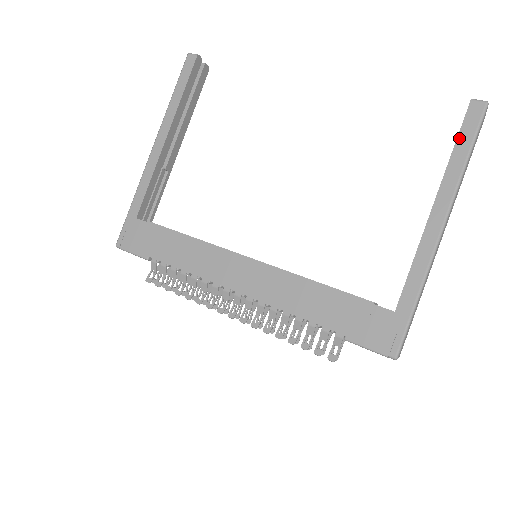
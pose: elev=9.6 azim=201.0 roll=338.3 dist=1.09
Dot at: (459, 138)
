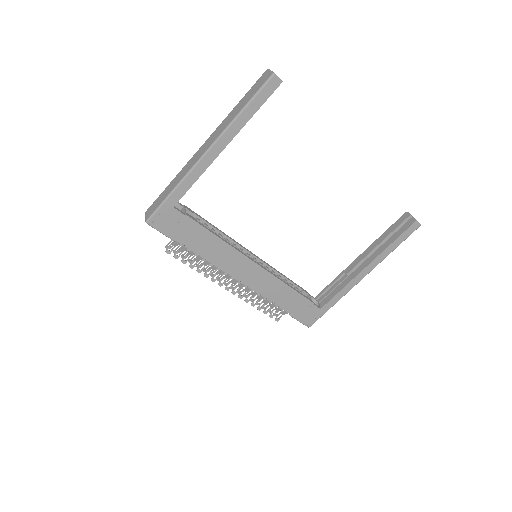
Dot at: (398, 239)
